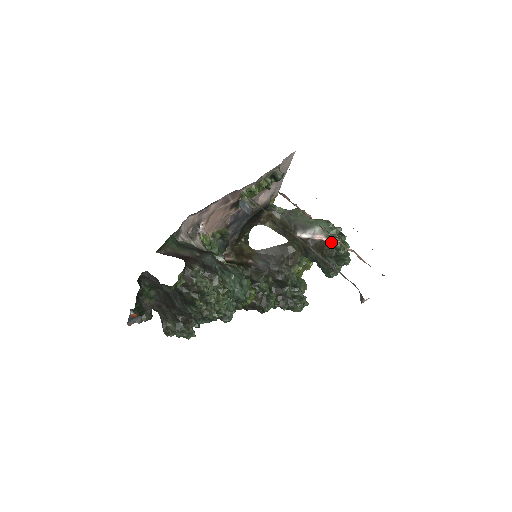
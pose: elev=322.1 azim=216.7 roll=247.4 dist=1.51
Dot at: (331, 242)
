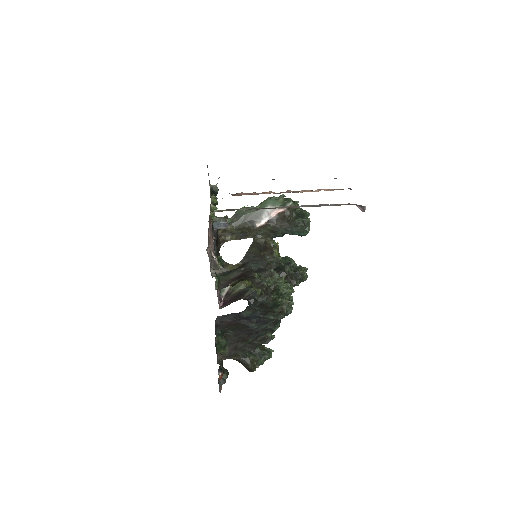
Dot at: (287, 208)
